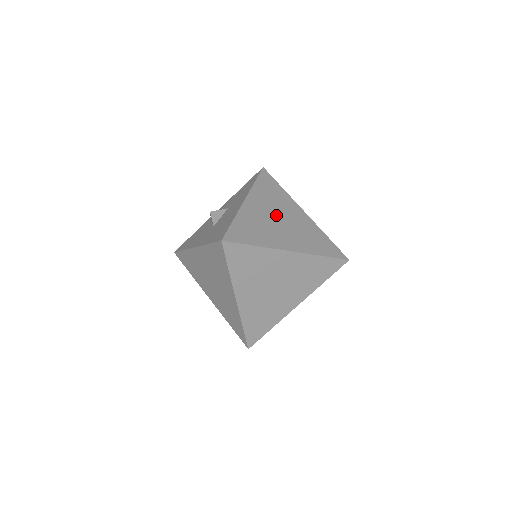
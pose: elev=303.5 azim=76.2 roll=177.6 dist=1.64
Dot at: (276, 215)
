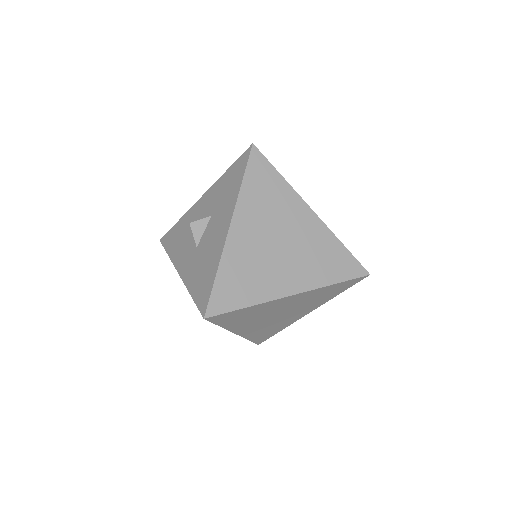
Dot at: (273, 237)
